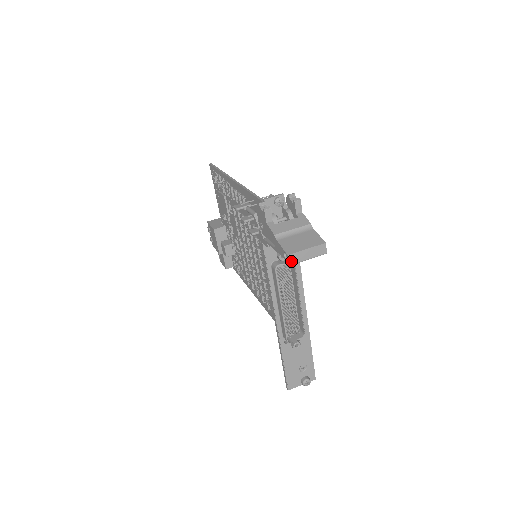
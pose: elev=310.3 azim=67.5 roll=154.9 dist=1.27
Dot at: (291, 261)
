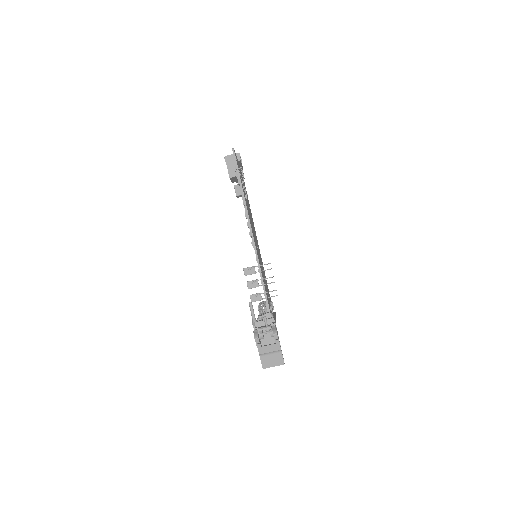
Dot at: (264, 368)
